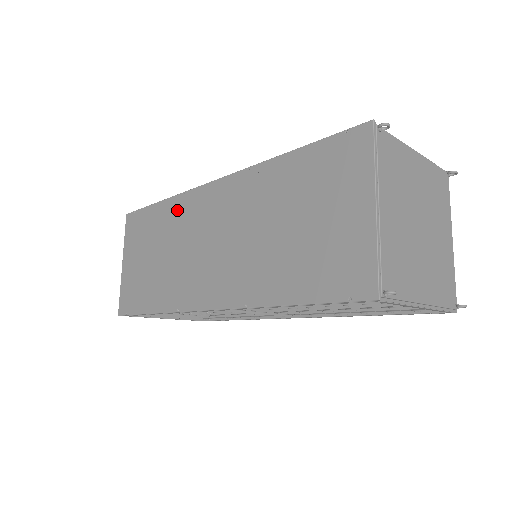
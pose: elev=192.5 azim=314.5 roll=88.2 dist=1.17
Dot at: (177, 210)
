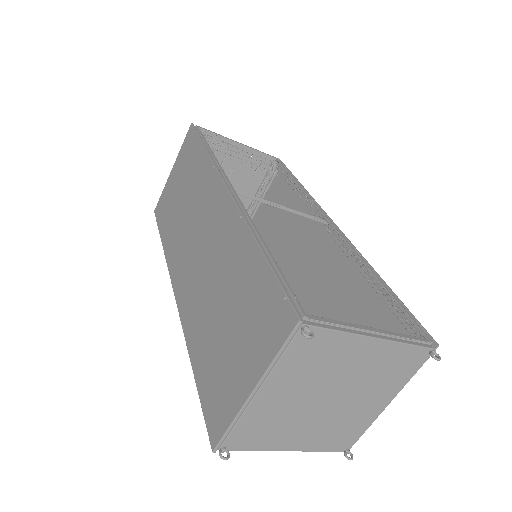
Dot at: (204, 176)
